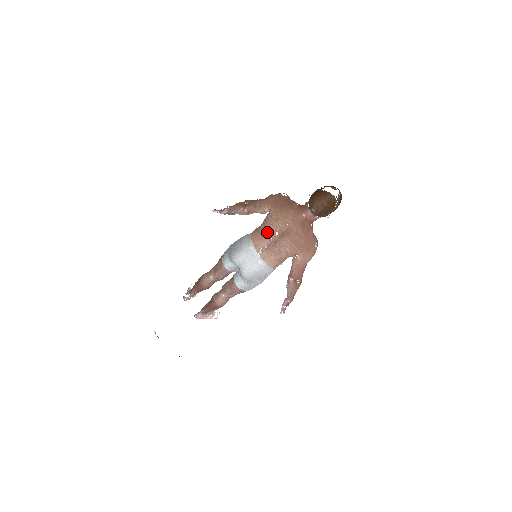
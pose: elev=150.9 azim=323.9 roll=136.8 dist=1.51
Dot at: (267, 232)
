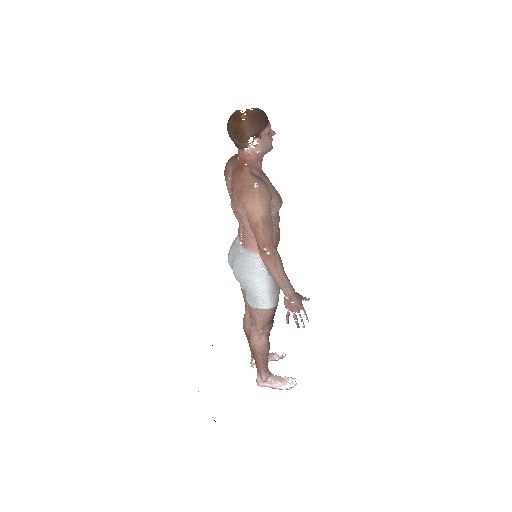
Dot at: (234, 208)
